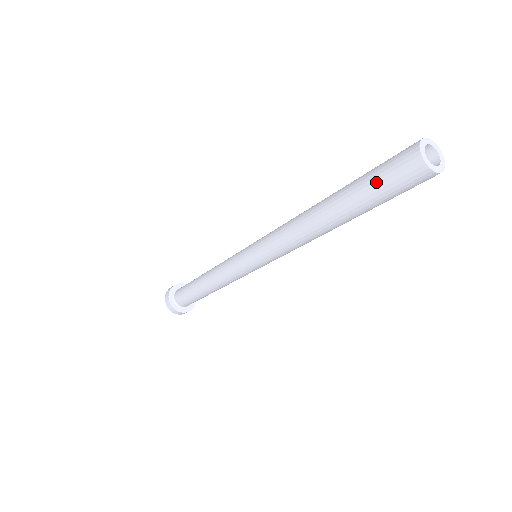
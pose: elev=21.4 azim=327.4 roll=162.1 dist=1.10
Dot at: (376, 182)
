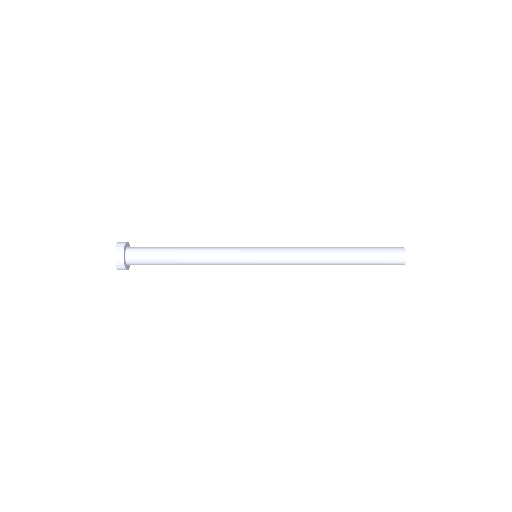
Dot at: occluded
